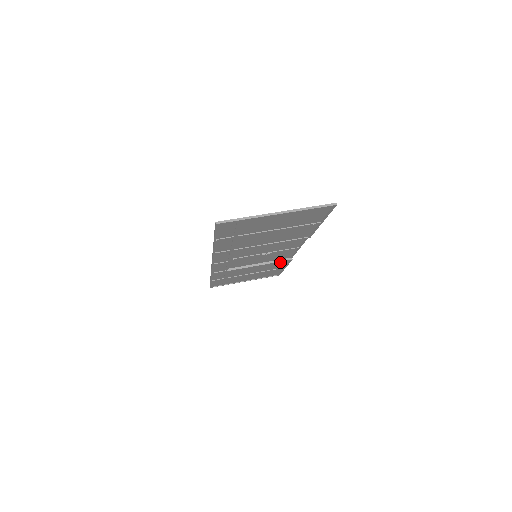
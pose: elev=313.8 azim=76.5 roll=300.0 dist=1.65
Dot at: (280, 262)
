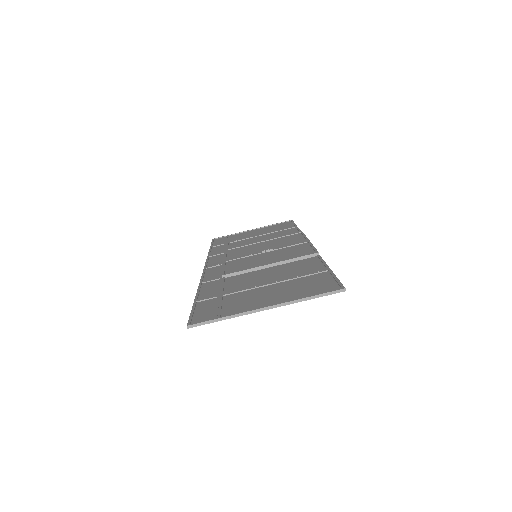
Dot at: occluded
